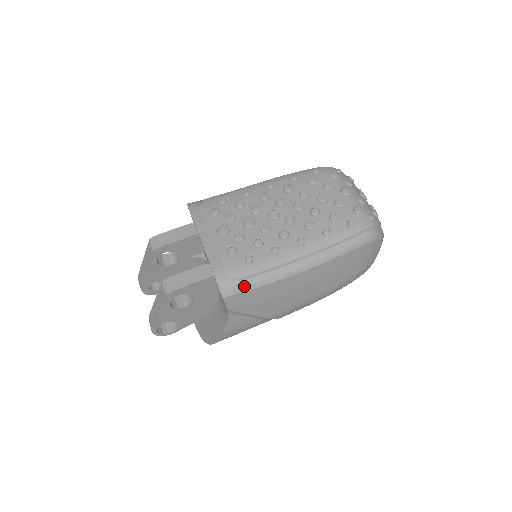
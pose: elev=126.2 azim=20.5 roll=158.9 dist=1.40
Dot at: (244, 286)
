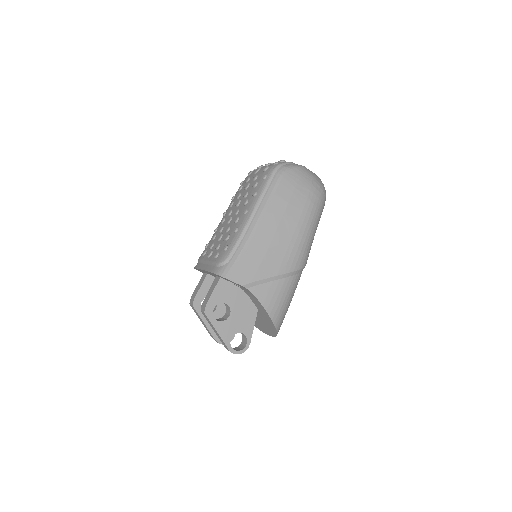
Dot at: (233, 262)
